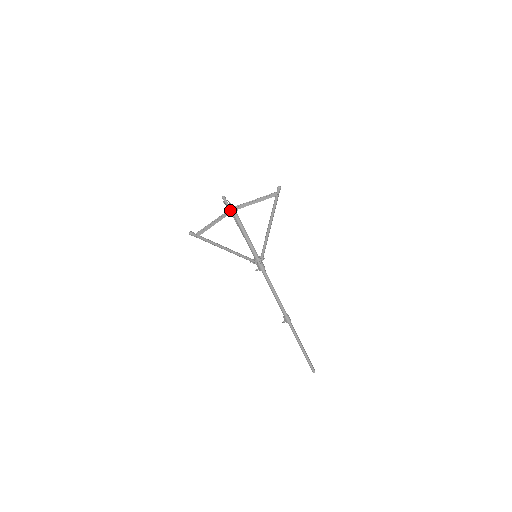
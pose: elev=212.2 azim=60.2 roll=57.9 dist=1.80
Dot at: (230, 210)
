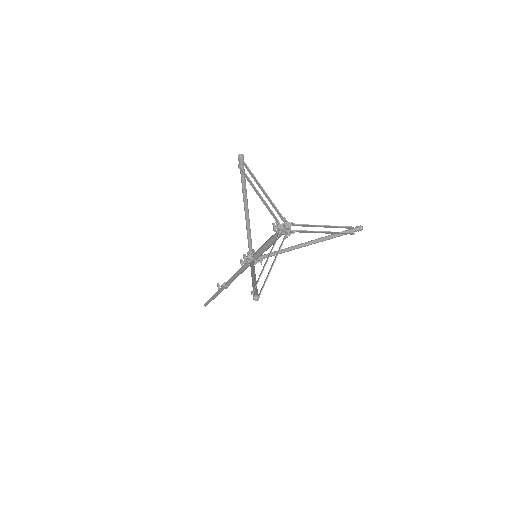
Dot at: (288, 235)
